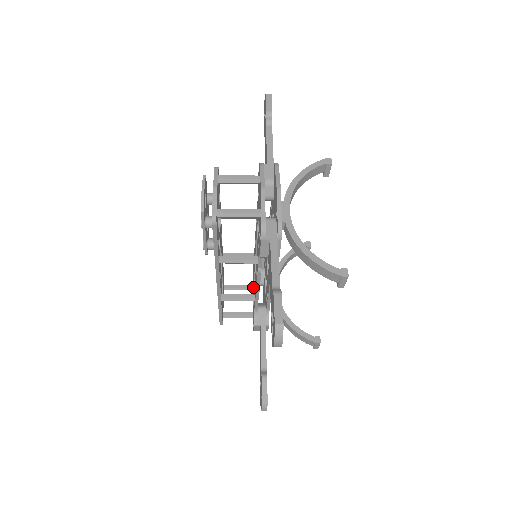
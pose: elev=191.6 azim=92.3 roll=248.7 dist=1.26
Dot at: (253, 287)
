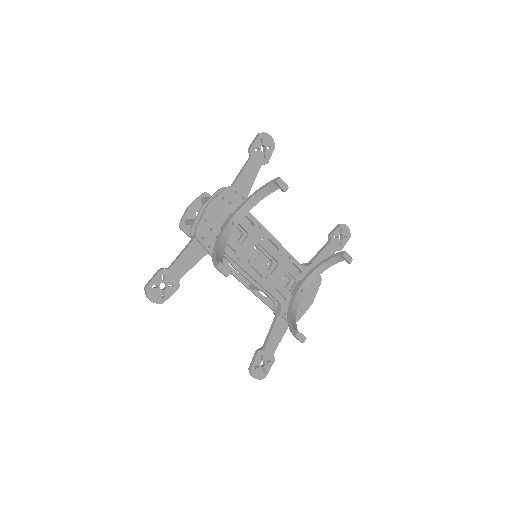
Dot at: occluded
